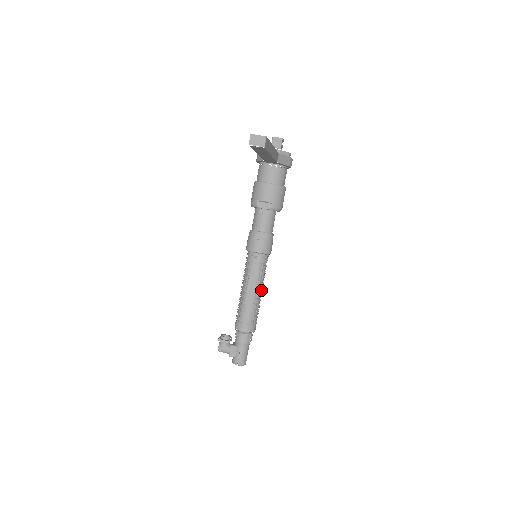
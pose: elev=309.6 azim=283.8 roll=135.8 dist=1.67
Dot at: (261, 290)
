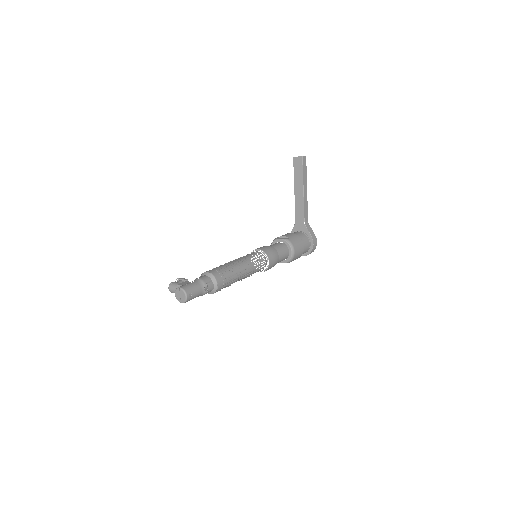
Dot at: occluded
